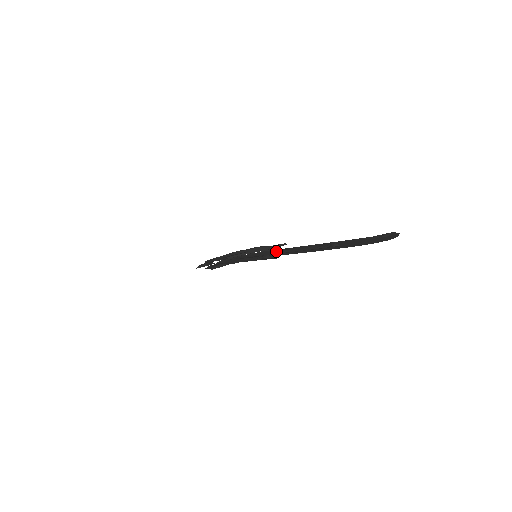
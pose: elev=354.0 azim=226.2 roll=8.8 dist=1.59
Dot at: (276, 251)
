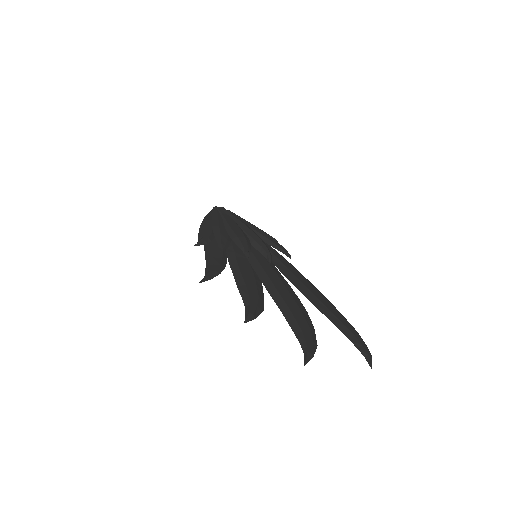
Dot at: (271, 283)
